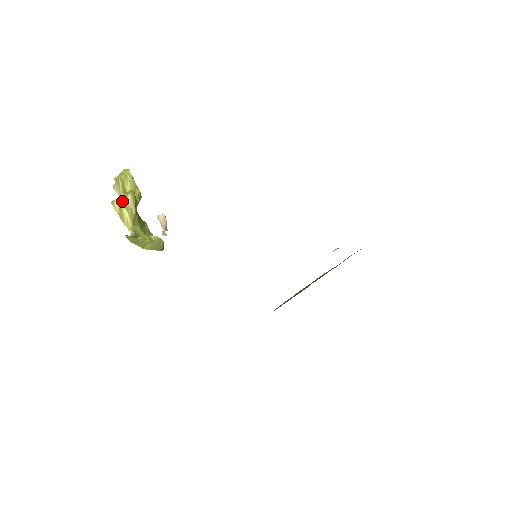
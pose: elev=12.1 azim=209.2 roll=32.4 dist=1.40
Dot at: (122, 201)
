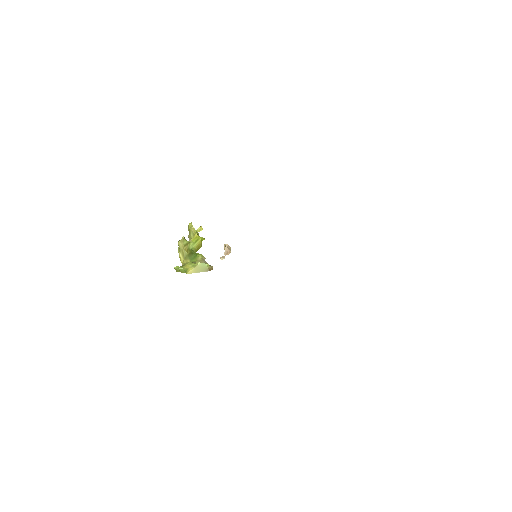
Dot at: (179, 246)
